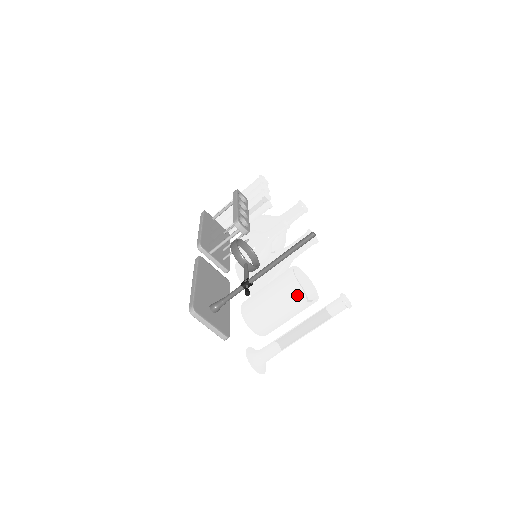
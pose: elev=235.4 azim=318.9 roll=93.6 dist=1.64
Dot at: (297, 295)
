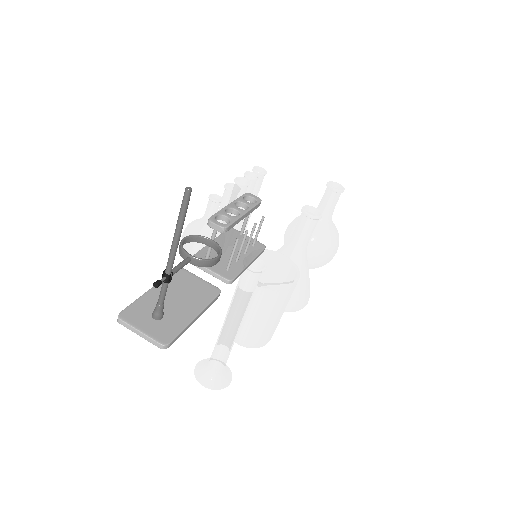
Dot at: occluded
